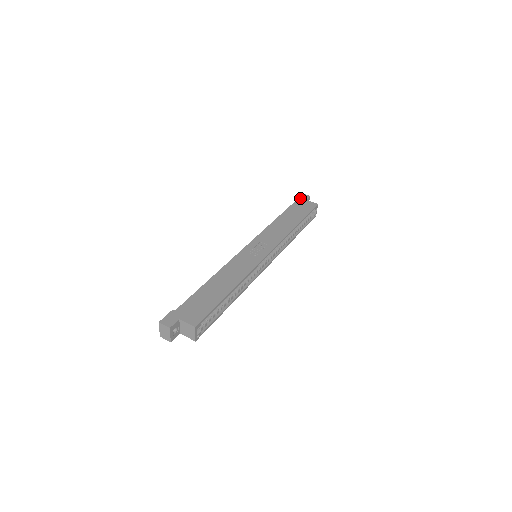
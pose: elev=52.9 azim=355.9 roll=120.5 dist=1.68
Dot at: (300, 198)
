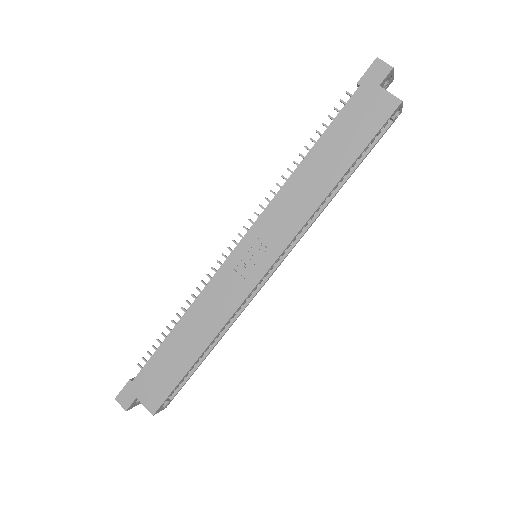
Dot at: (367, 80)
